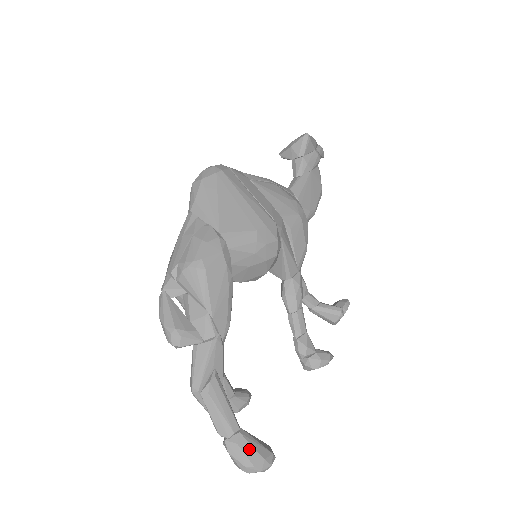
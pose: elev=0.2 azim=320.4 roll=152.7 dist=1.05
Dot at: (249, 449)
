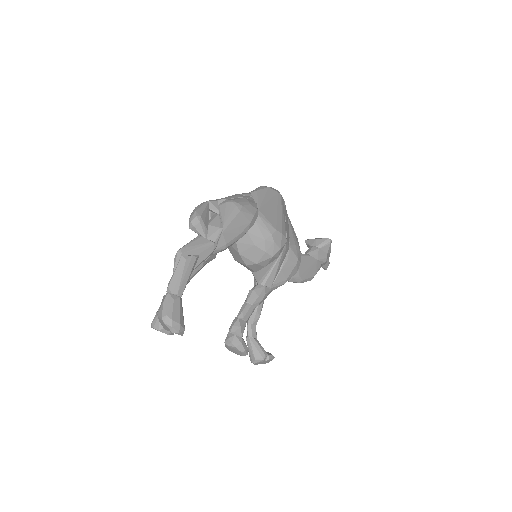
Dot at: (177, 310)
